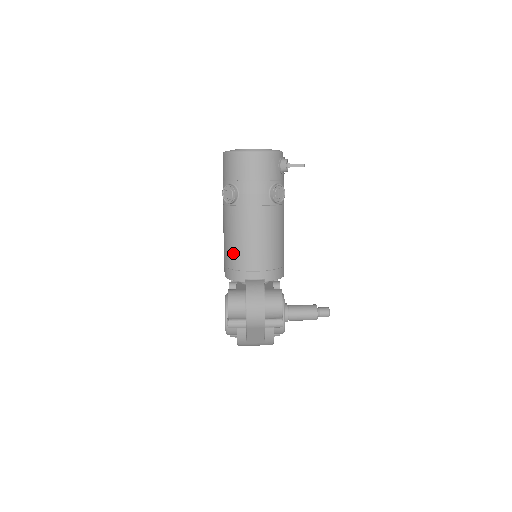
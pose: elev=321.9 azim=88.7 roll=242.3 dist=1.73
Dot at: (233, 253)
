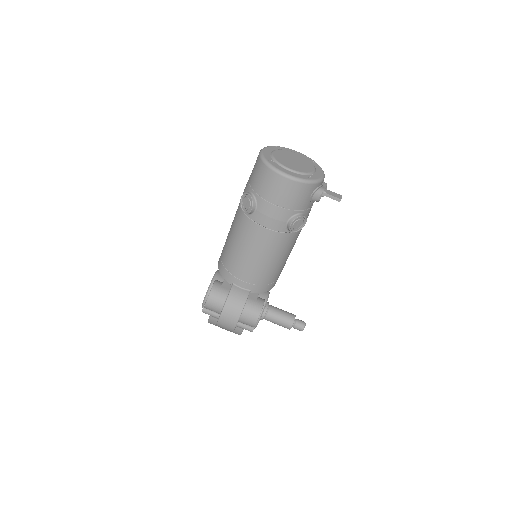
Dot at: (230, 255)
